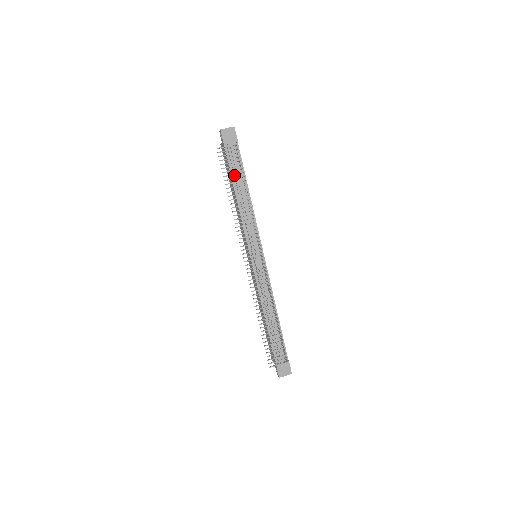
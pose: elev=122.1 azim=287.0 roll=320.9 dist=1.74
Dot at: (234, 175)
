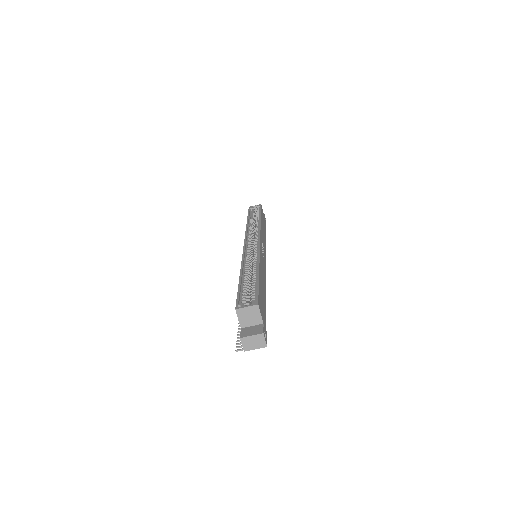
Dot at: occluded
